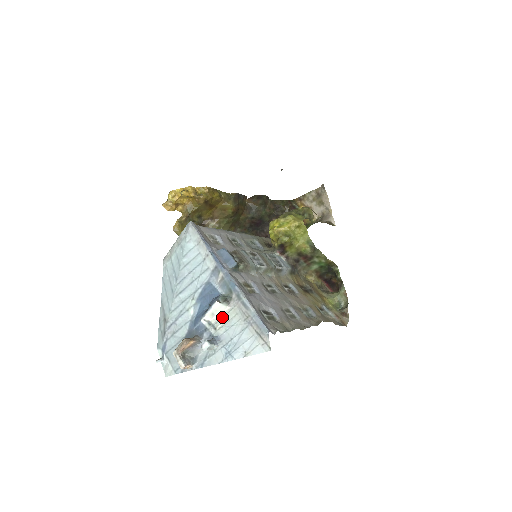
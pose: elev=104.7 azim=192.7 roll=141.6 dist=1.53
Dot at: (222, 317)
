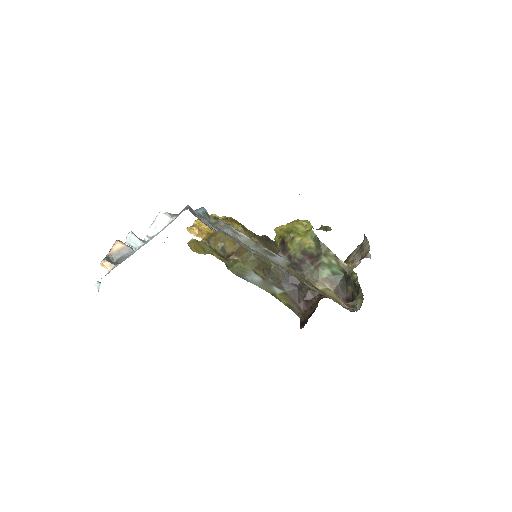
Dot at: occluded
